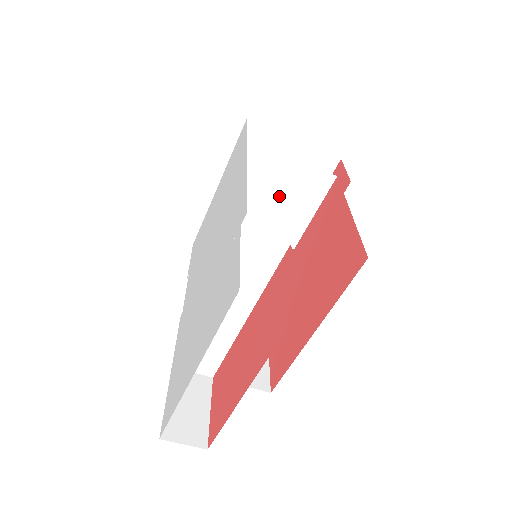
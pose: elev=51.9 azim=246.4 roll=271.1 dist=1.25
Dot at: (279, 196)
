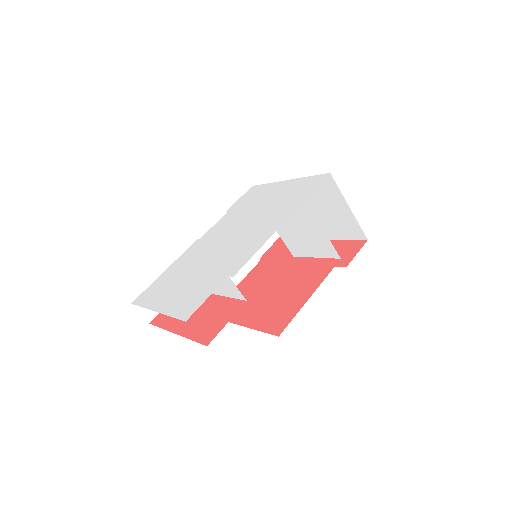
Dot at: (303, 234)
